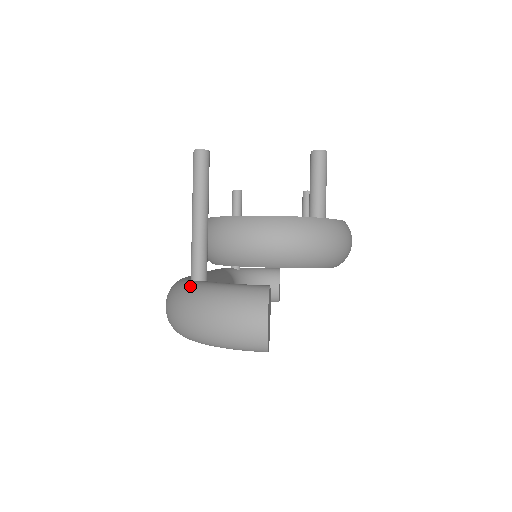
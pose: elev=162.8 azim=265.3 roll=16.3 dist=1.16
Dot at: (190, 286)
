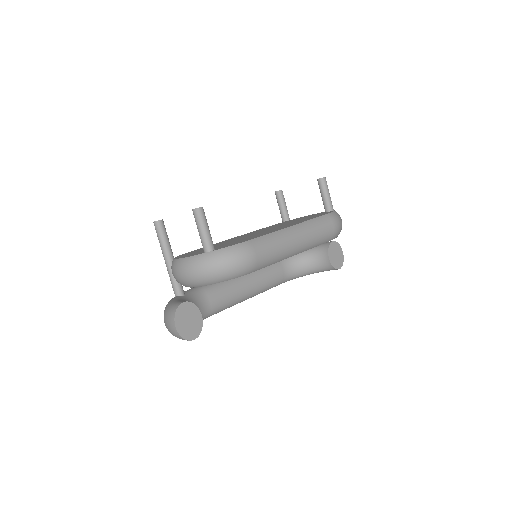
Dot at: occluded
